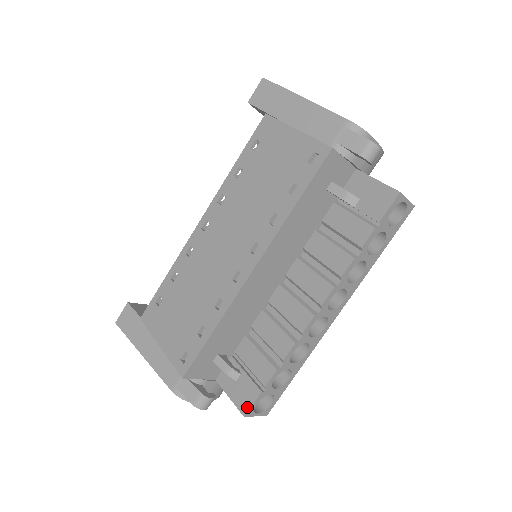
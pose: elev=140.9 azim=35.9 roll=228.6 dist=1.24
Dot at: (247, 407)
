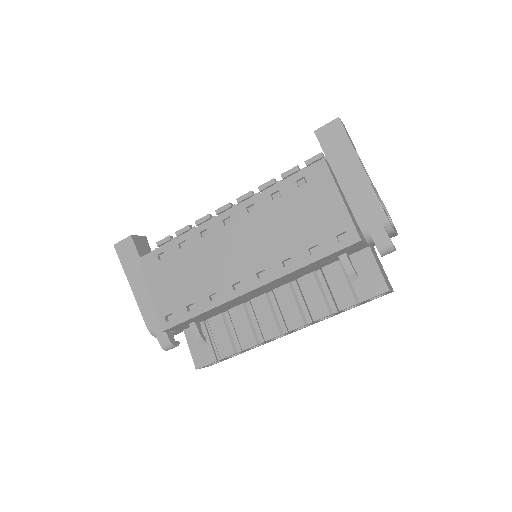
Dot at: (201, 365)
